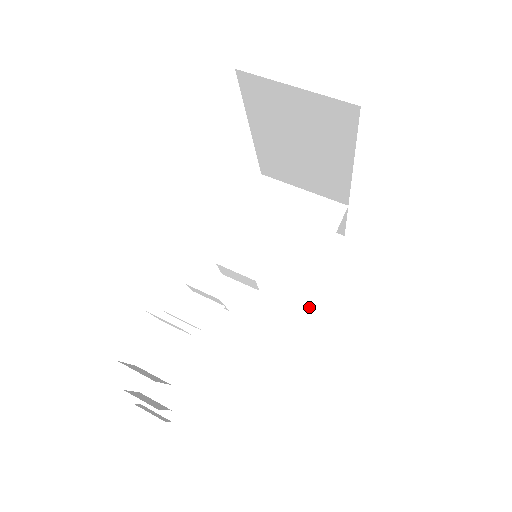
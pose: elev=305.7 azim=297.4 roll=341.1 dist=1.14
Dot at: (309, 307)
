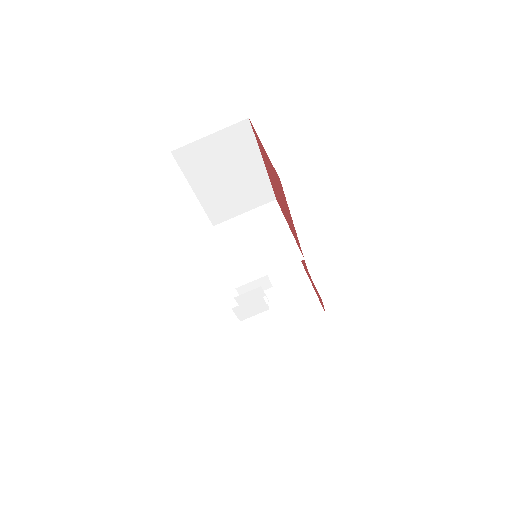
Dot at: (307, 279)
